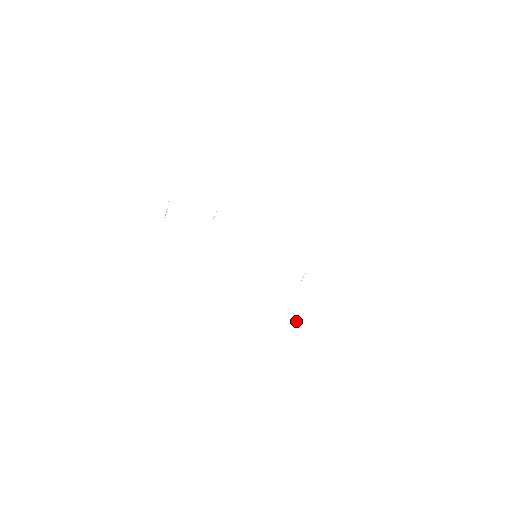
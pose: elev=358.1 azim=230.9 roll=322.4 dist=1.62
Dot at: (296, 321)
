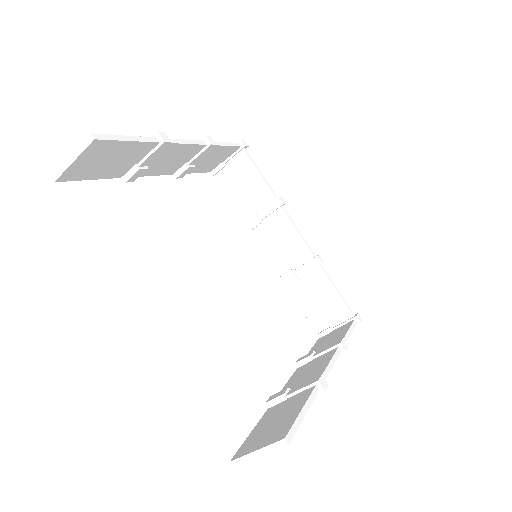
Dot at: occluded
